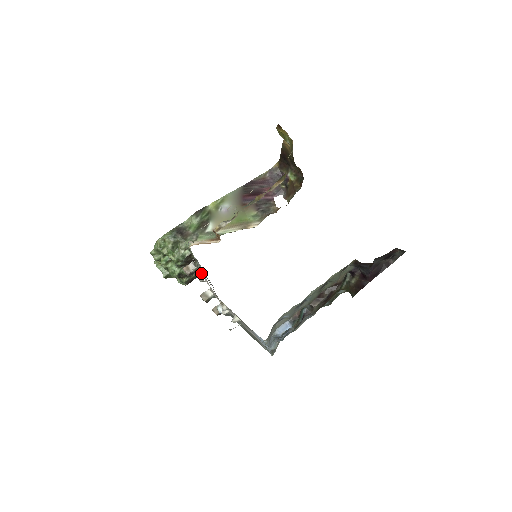
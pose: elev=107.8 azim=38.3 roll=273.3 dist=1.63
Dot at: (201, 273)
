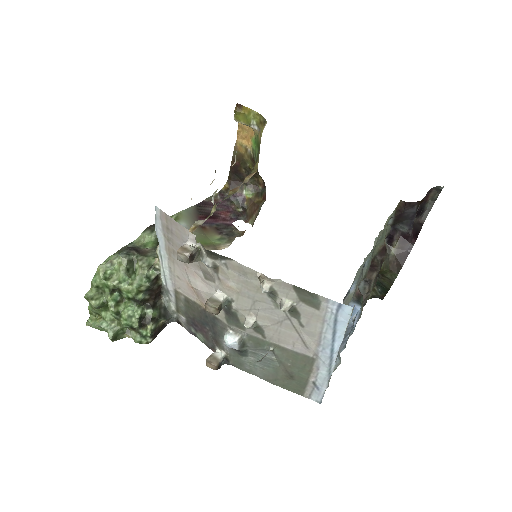
Dot at: (168, 321)
